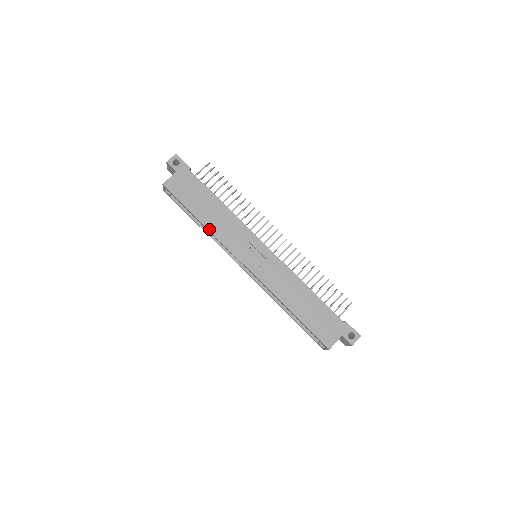
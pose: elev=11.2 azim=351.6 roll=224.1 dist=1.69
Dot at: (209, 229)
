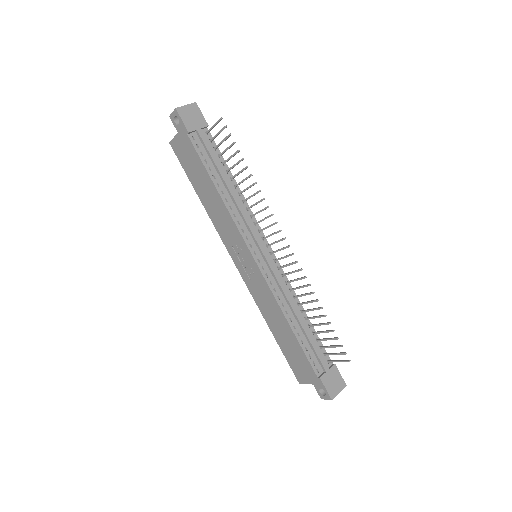
Dot at: (207, 212)
